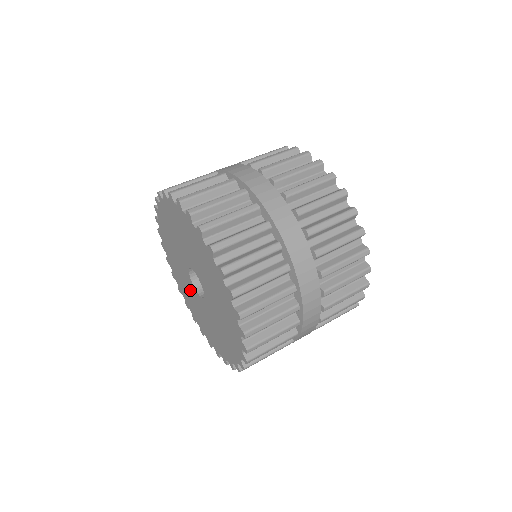
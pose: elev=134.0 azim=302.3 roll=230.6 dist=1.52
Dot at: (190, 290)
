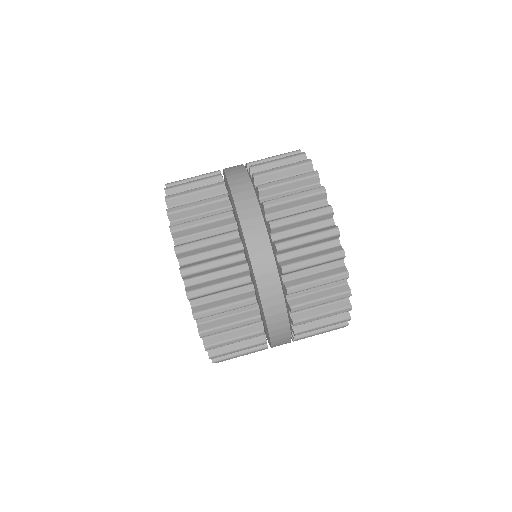
Dot at: occluded
